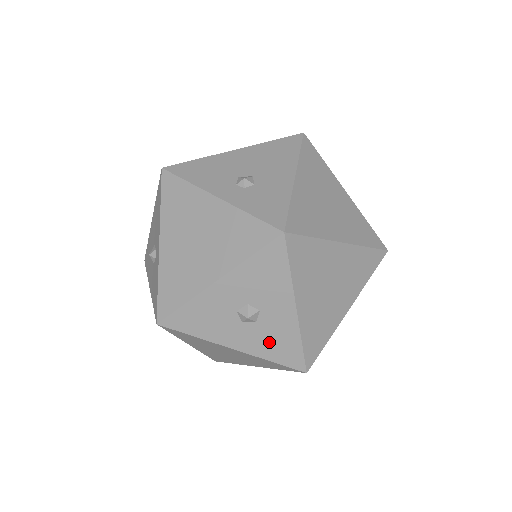
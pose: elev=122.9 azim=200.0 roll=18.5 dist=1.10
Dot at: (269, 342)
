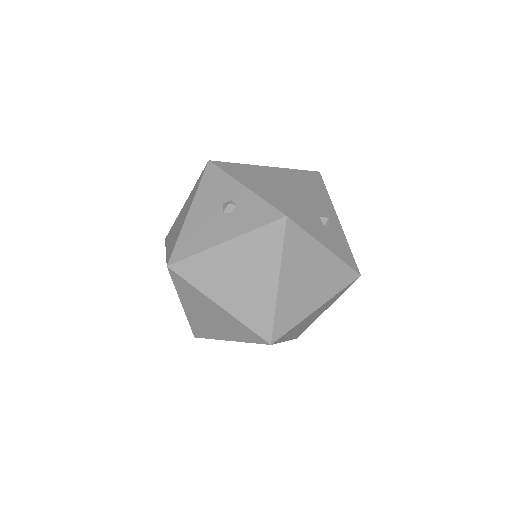
Dot at: (339, 245)
